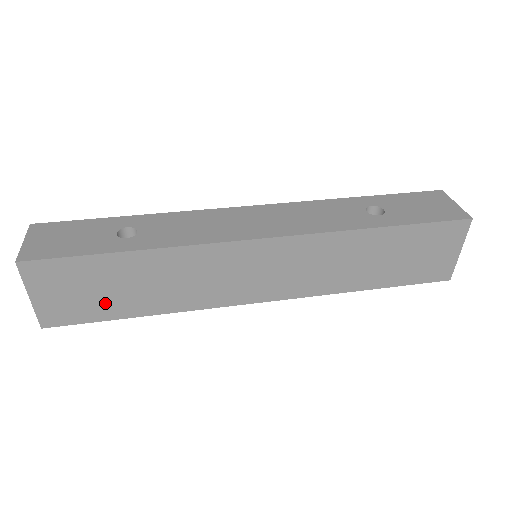
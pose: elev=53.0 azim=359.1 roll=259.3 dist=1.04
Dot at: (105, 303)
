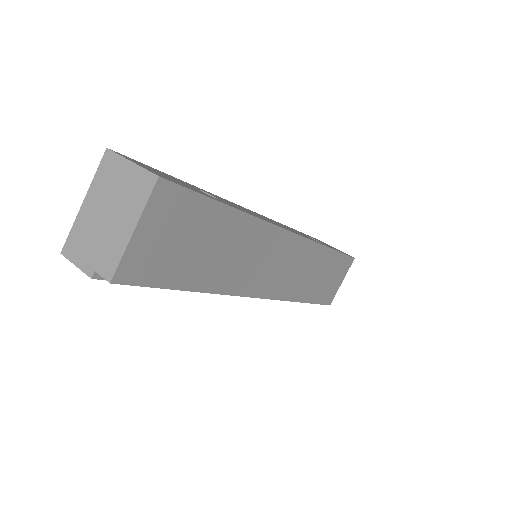
Dot at: (183, 264)
